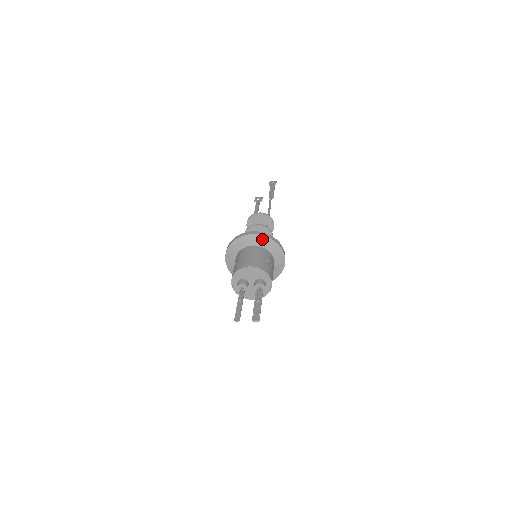
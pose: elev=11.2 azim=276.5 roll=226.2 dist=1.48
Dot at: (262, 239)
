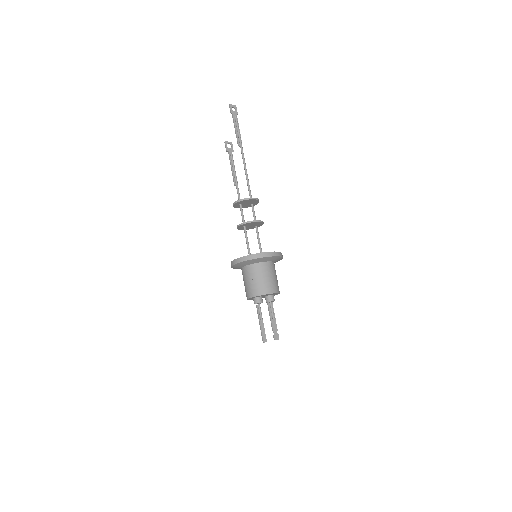
Dot at: (275, 258)
